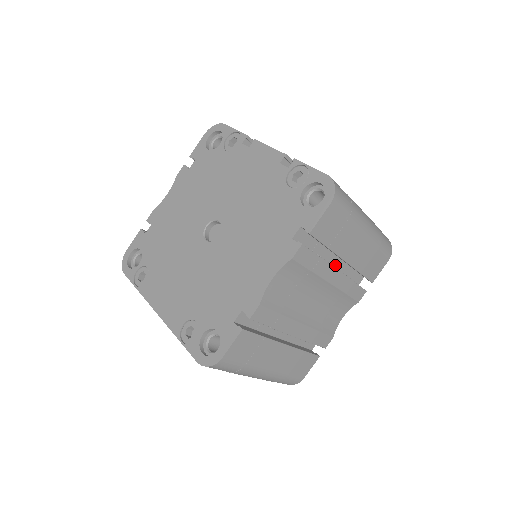
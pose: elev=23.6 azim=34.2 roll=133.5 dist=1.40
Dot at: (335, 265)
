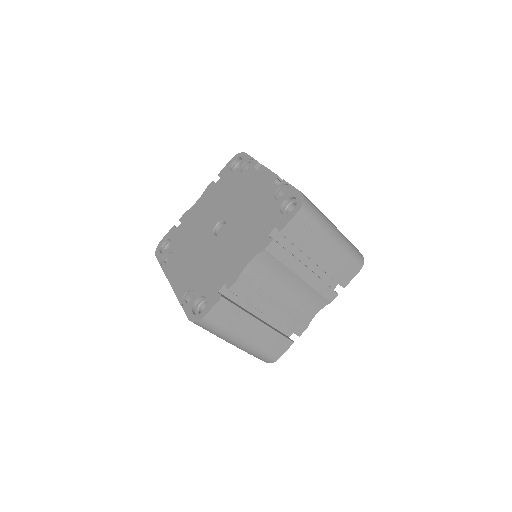
Dot at: (309, 266)
